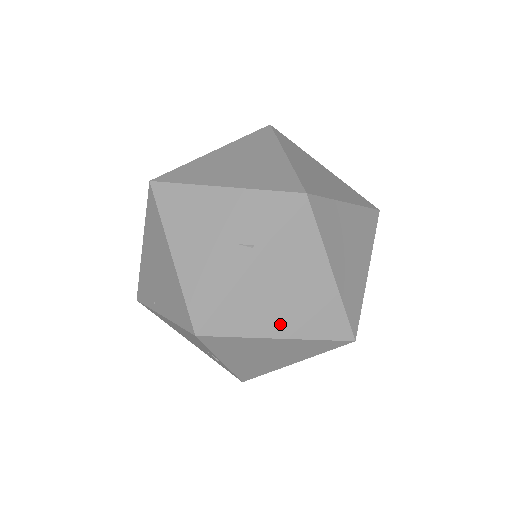
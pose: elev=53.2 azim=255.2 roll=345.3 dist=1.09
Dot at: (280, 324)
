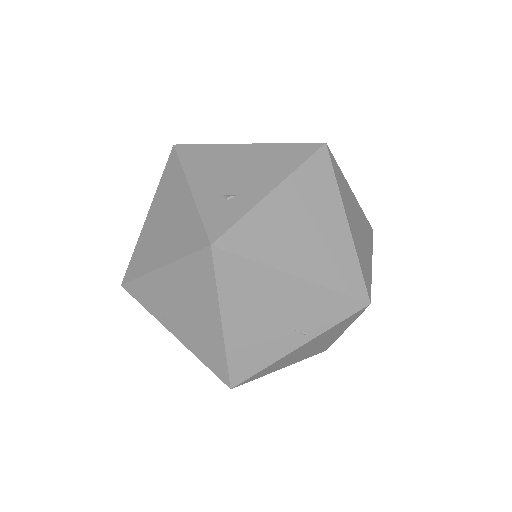
Dot at: (290, 362)
